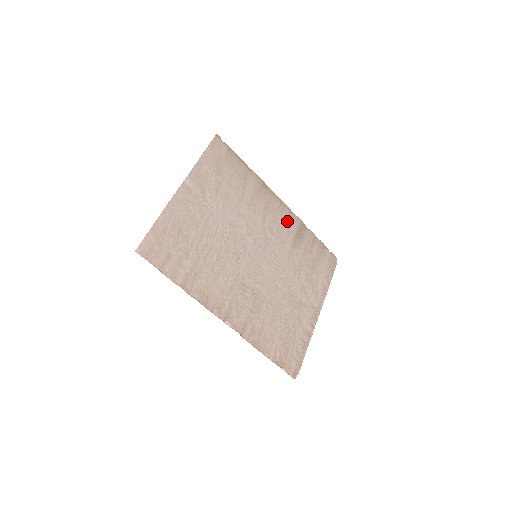
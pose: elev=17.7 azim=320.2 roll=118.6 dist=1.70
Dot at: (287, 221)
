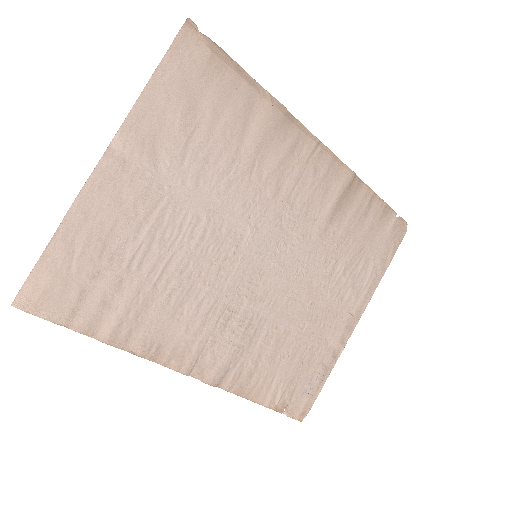
Dot at: (325, 178)
